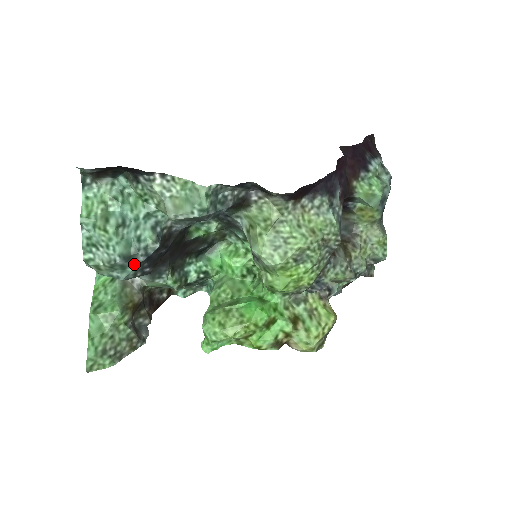
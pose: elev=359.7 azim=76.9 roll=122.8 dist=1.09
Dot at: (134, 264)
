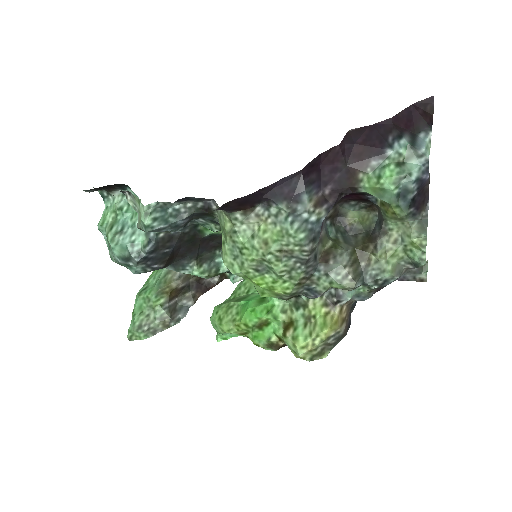
Dot at: (134, 263)
